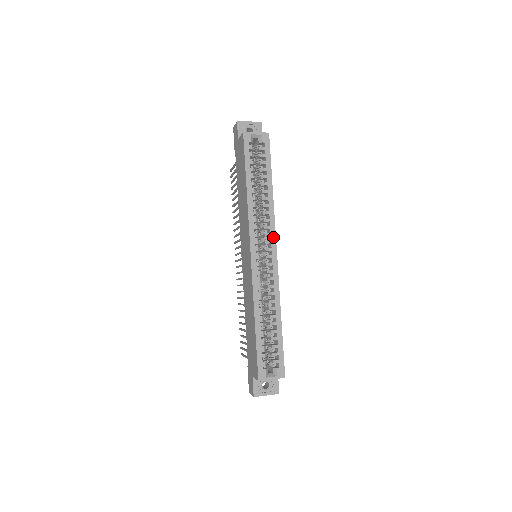
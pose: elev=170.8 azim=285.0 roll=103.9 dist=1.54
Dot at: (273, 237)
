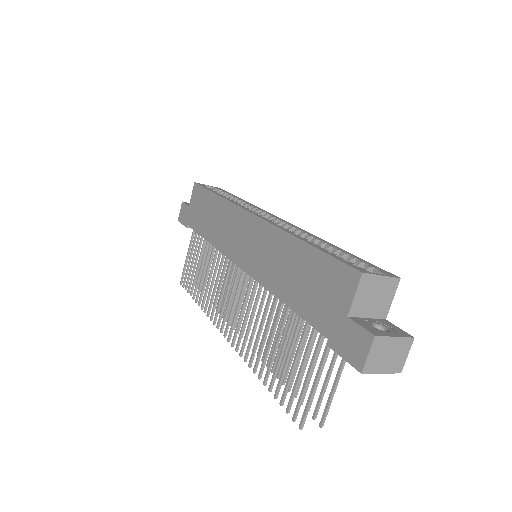
Dot at: (269, 214)
